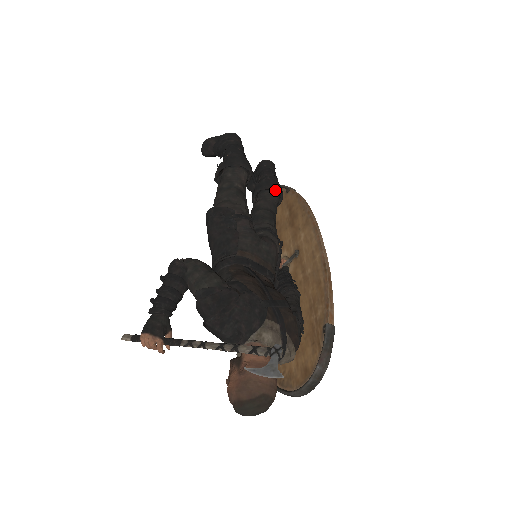
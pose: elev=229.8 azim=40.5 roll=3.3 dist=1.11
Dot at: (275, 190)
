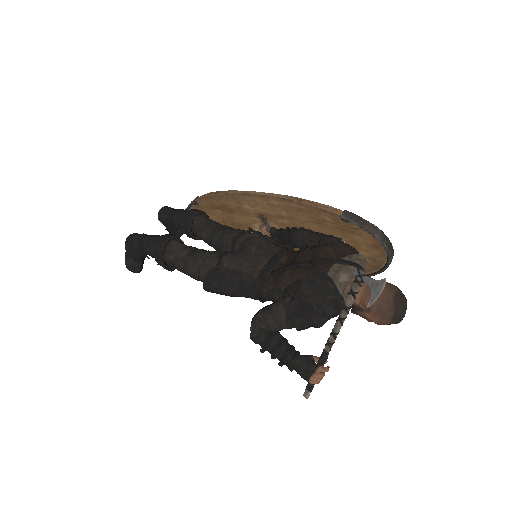
Dot at: (195, 217)
